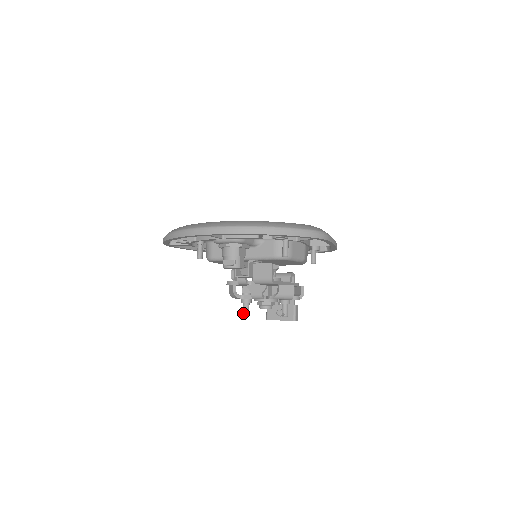
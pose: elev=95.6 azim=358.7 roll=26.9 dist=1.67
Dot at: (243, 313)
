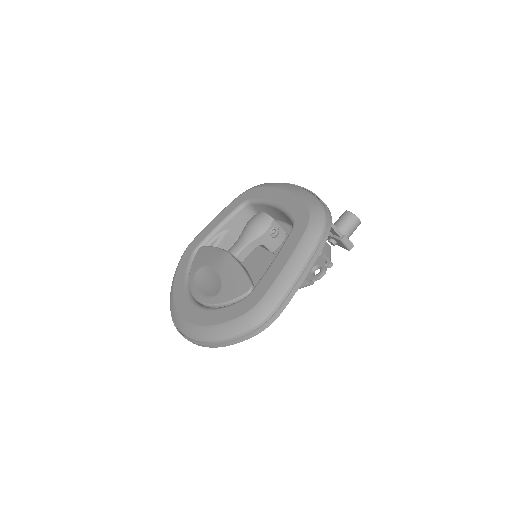
Dot at: occluded
